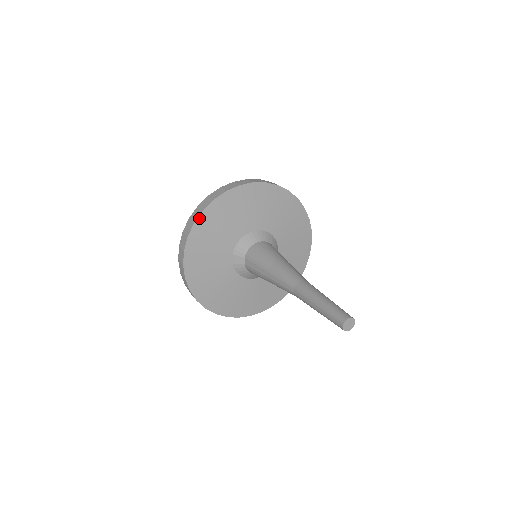
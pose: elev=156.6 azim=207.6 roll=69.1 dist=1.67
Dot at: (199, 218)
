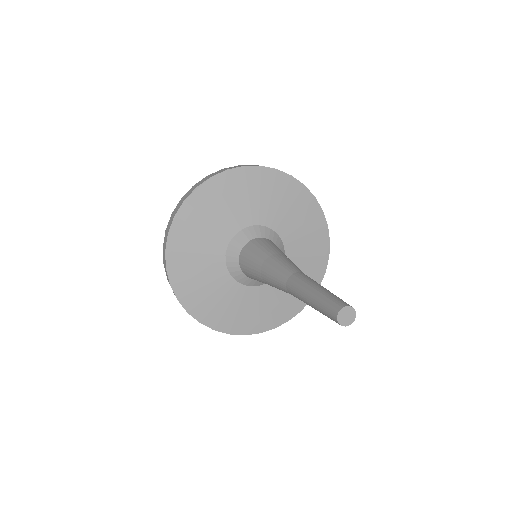
Dot at: (252, 167)
